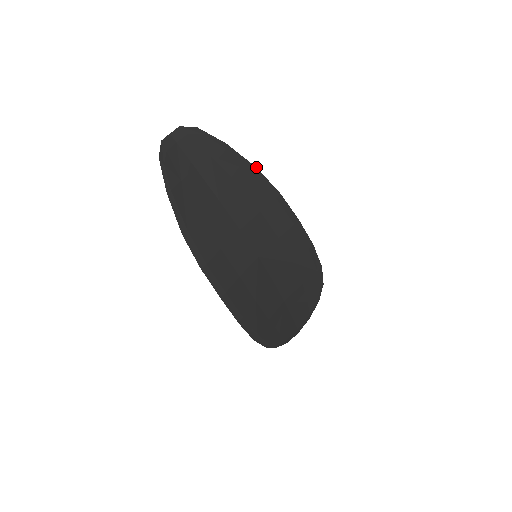
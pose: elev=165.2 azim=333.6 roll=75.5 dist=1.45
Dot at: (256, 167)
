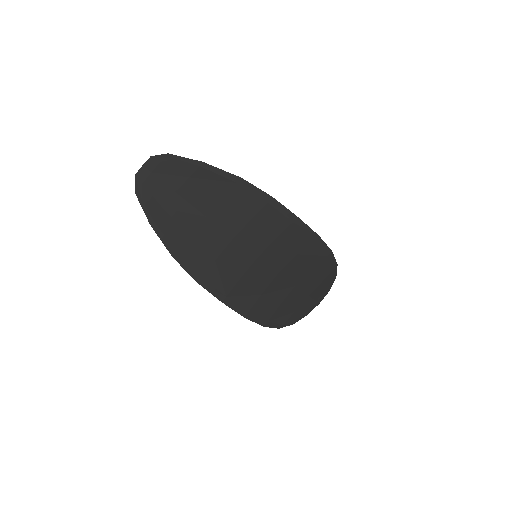
Dot at: occluded
